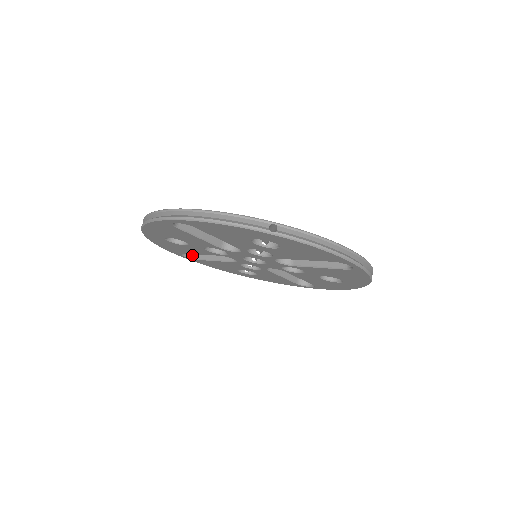
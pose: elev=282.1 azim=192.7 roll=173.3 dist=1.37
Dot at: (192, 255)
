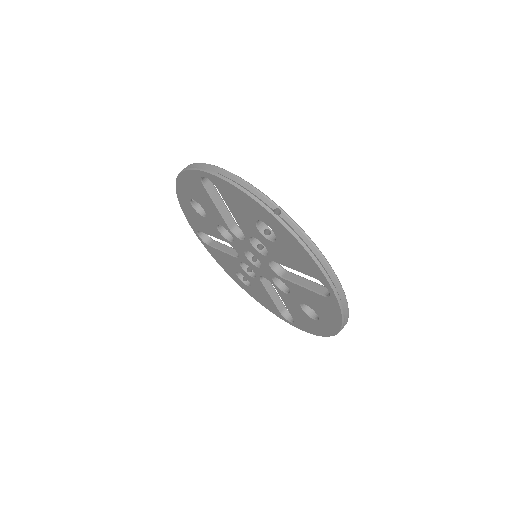
Dot at: (206, 239)
